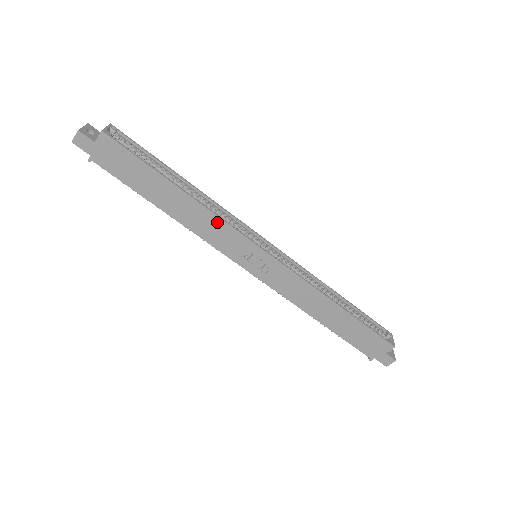
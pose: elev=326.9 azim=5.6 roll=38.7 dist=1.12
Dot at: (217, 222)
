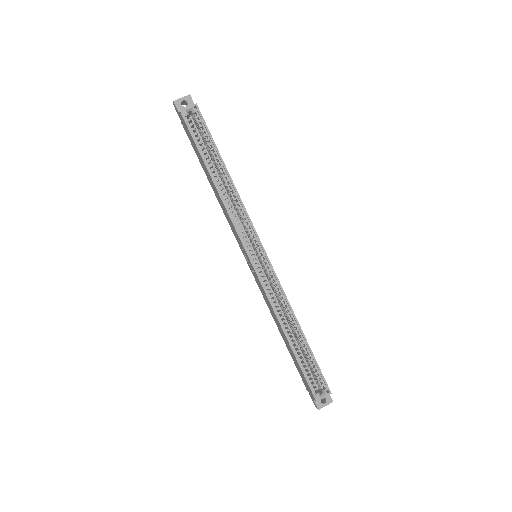
Dot at: (229, 216)
